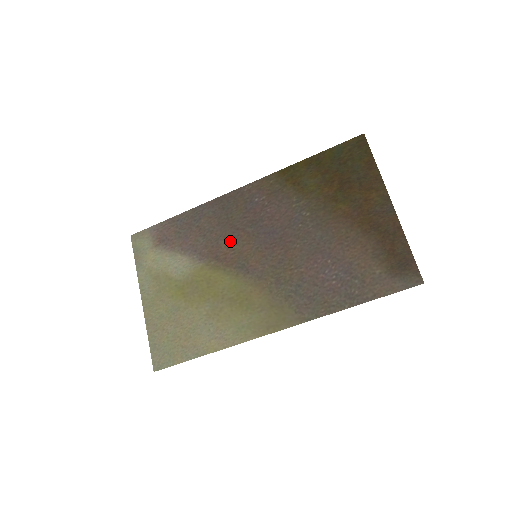
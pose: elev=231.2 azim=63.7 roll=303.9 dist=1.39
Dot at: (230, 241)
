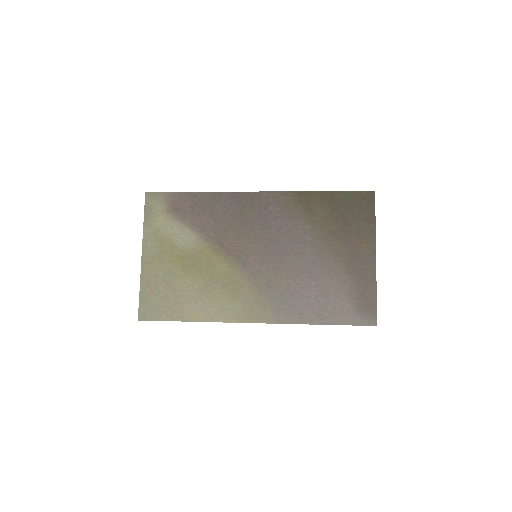
Dot at: (237, 235)
